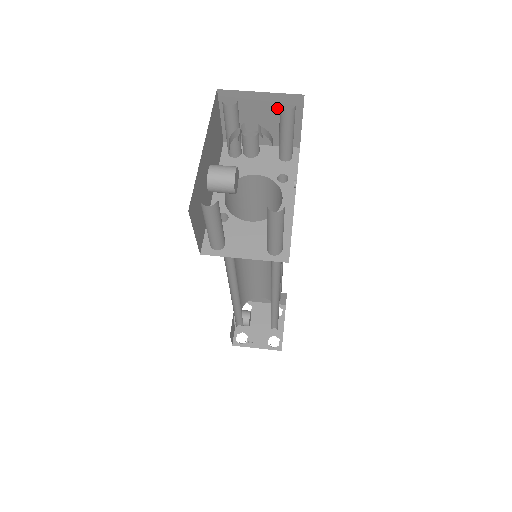
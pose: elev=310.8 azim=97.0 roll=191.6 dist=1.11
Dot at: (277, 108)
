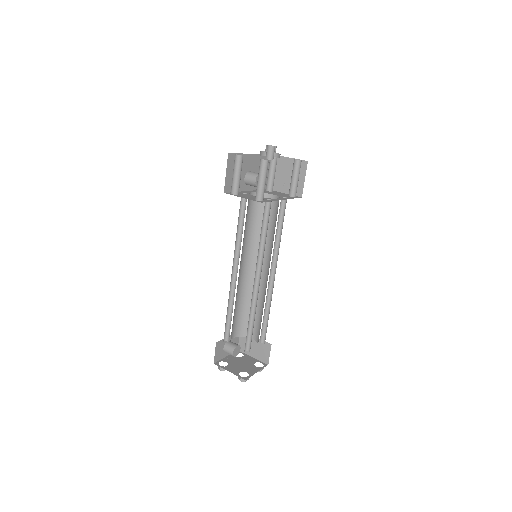
Dot at: occluded
